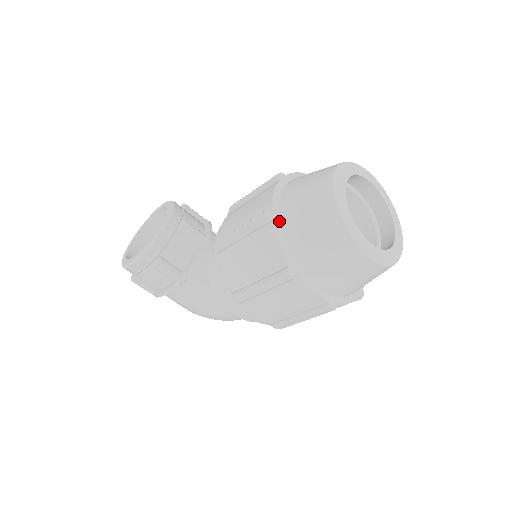
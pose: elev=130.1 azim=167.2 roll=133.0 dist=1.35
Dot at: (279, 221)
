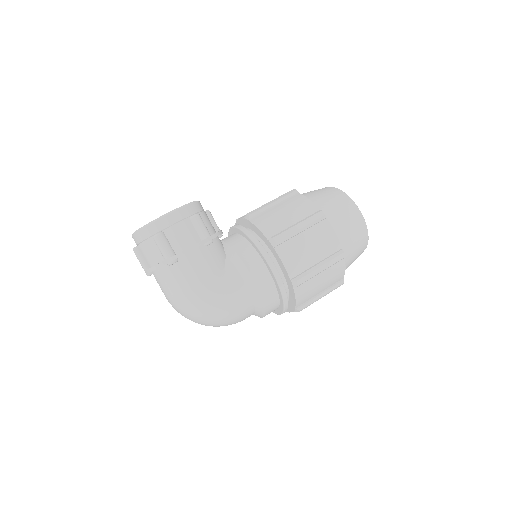
Dot at: occluded
